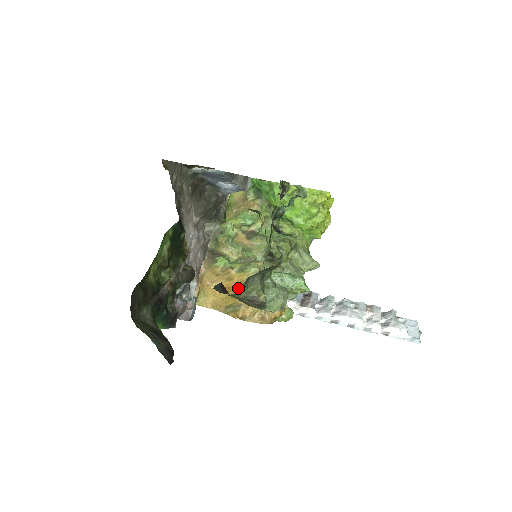
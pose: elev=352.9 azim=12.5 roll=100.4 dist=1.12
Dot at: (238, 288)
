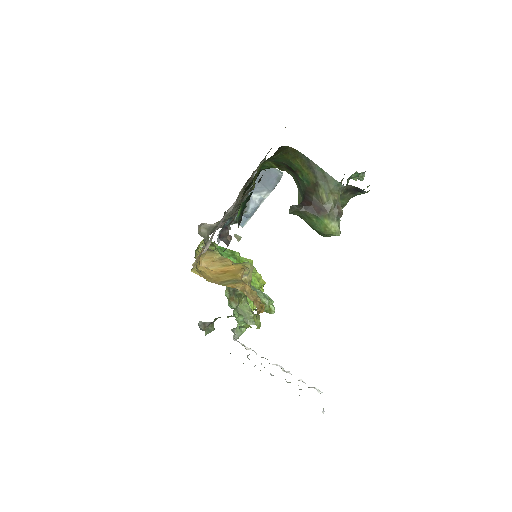
Dot at: (239, 269)
